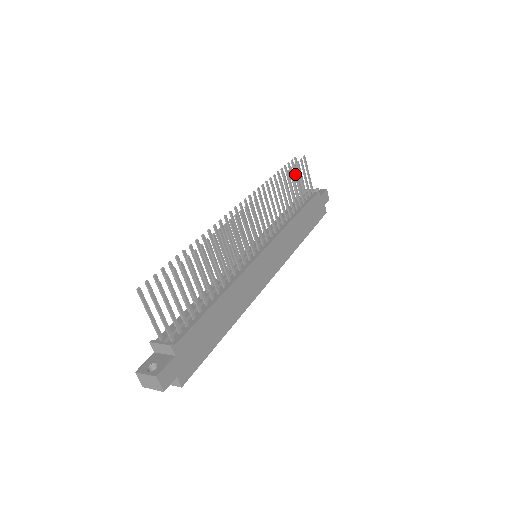
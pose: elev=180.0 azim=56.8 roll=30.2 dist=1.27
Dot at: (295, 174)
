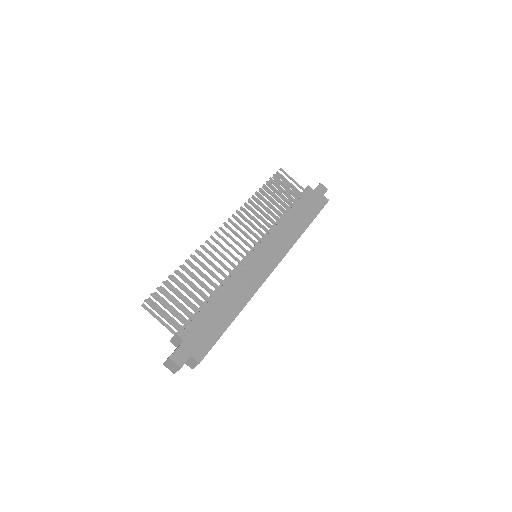
Dot at: (282, 185)
